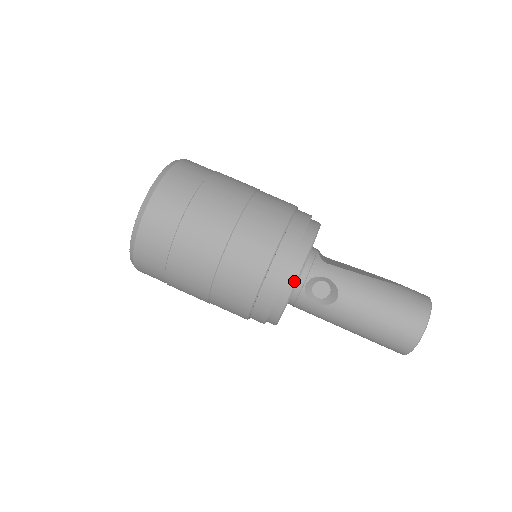
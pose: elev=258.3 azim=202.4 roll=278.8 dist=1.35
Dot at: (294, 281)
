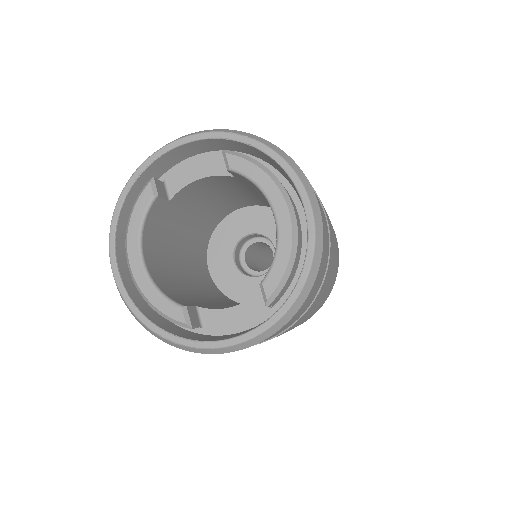
Dot at: occluded
